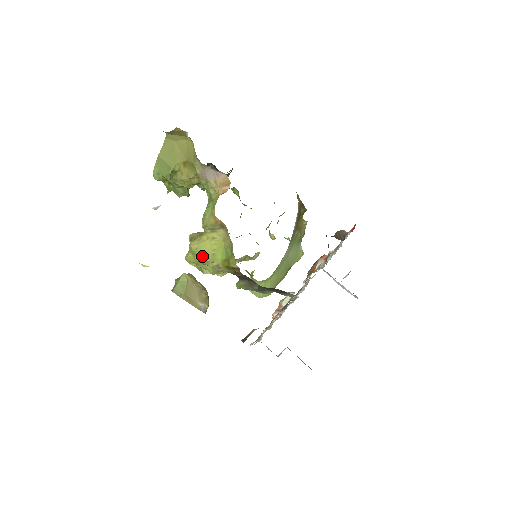
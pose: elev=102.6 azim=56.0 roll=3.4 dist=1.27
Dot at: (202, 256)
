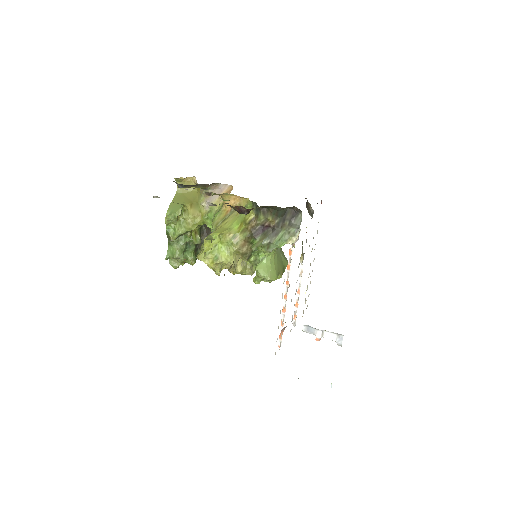
Dot at: (220, 233)
